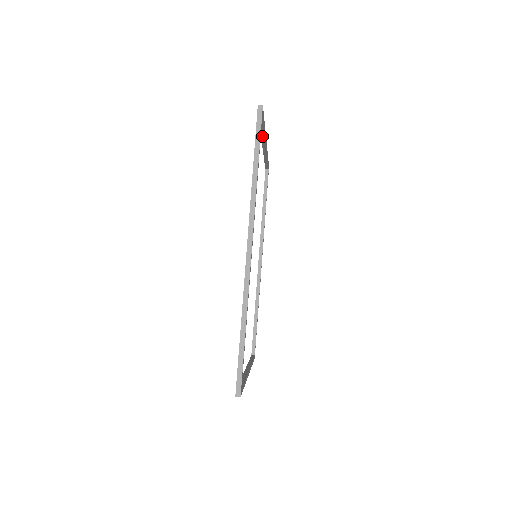
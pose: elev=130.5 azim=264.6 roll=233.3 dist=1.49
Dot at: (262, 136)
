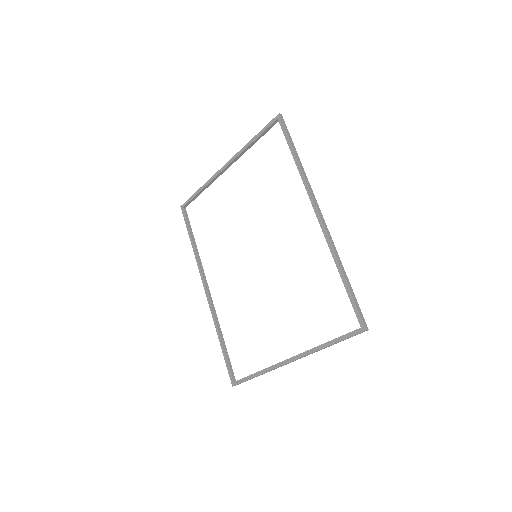
Dot at: (242, 153)
